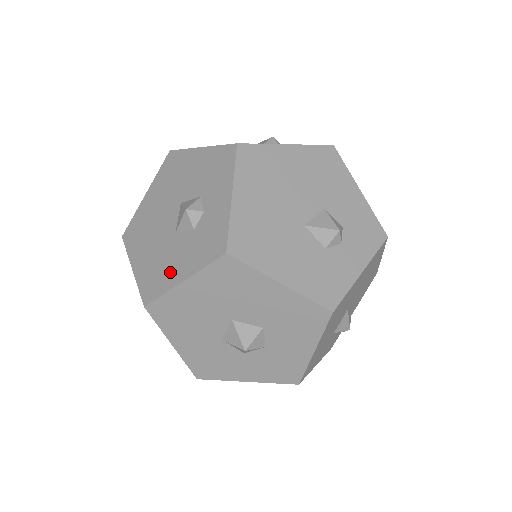
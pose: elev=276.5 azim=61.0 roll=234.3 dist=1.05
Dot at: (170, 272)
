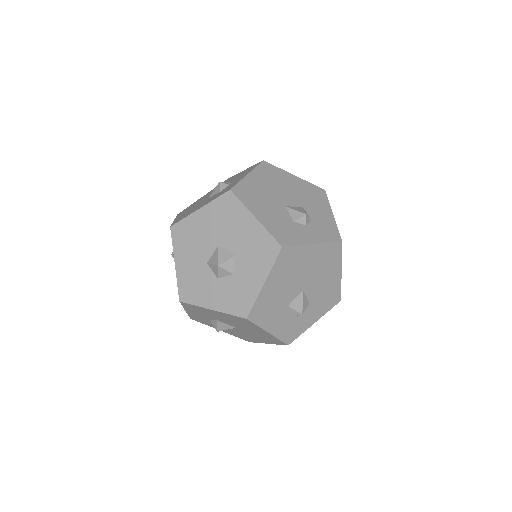
Dot at: (195, 209)
